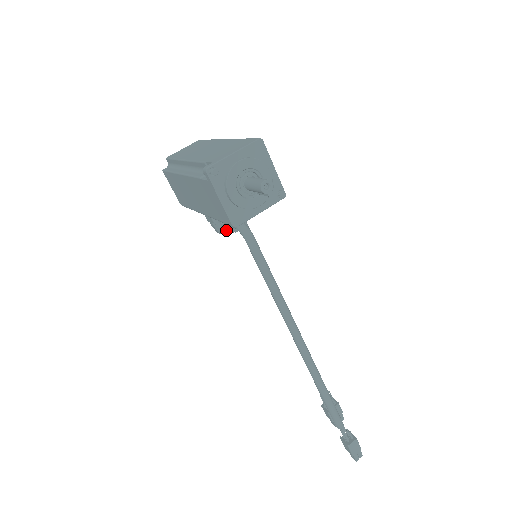
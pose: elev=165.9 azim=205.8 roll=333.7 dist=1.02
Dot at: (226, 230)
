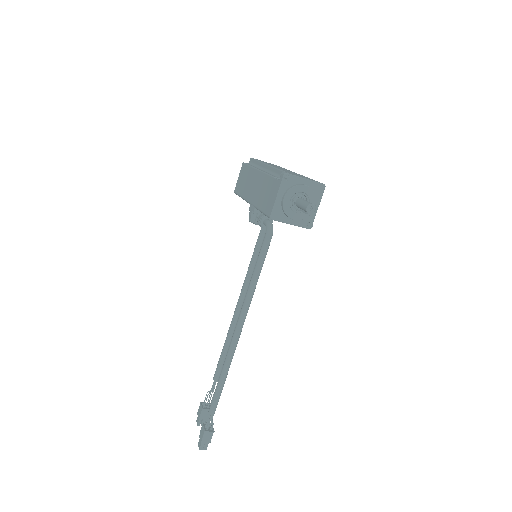
Dot at: (256, 222)
